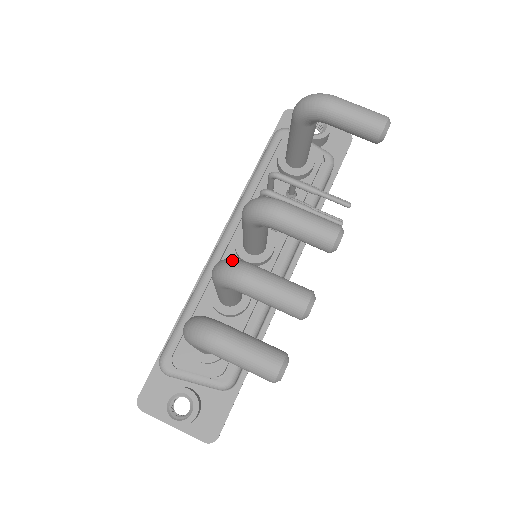
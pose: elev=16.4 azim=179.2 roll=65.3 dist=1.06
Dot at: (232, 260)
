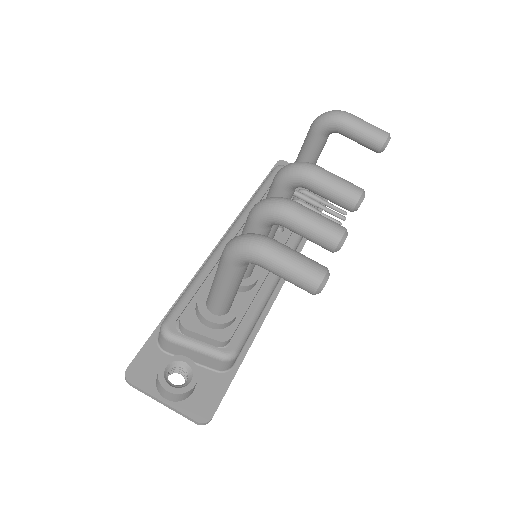
Dot at: (274, 197)
